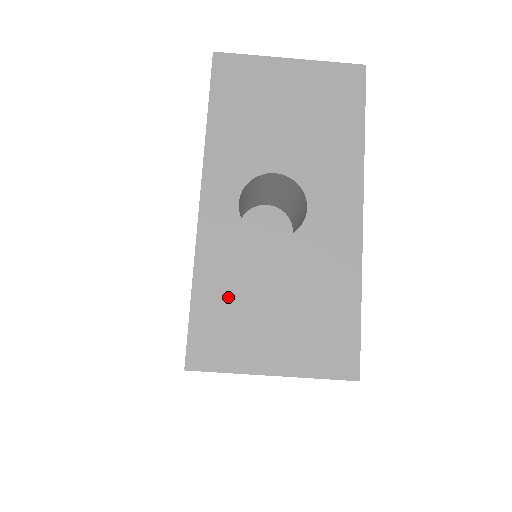
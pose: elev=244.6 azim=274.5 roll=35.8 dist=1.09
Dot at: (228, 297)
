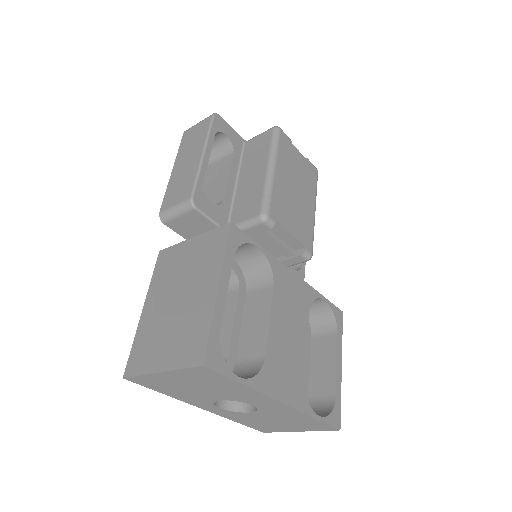
Dot at: (255, 423)
